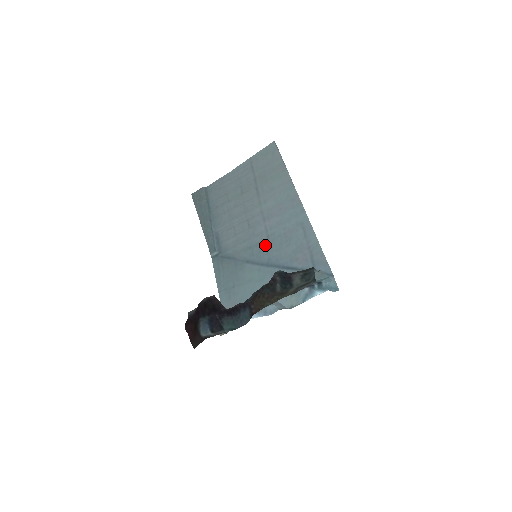
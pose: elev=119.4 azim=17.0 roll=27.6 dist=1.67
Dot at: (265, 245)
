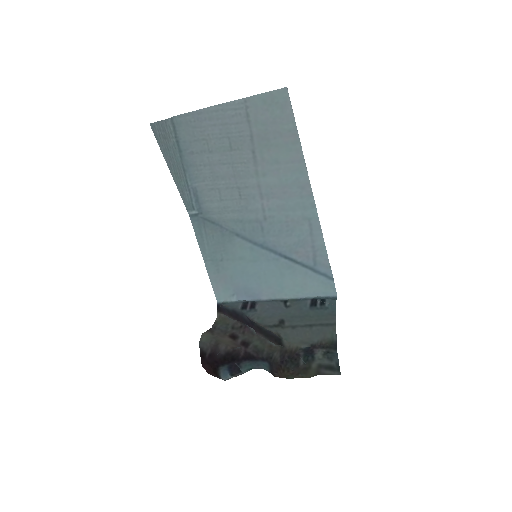
Dot at: (261, 226)
